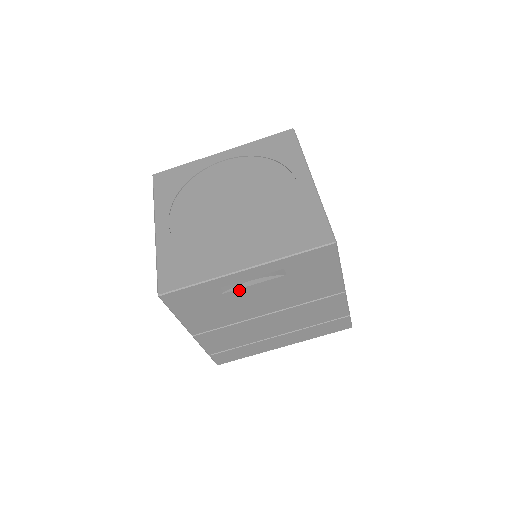
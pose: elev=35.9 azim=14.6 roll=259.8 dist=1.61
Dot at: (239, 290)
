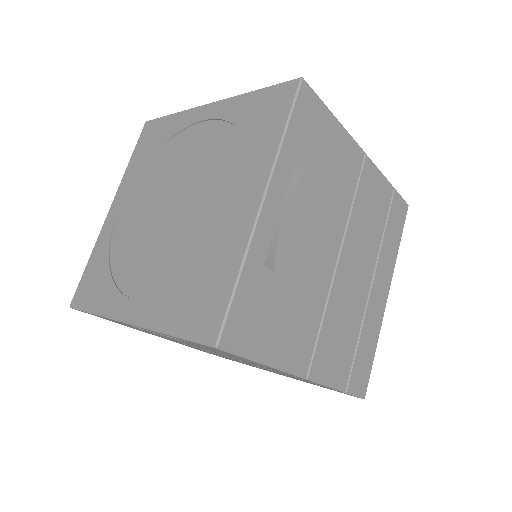
Dot at: (285, 244)
